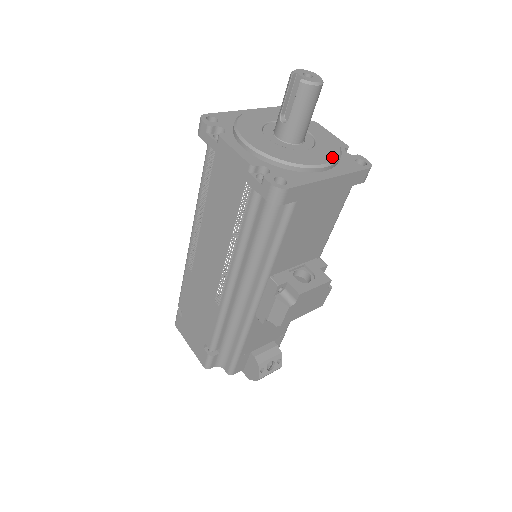
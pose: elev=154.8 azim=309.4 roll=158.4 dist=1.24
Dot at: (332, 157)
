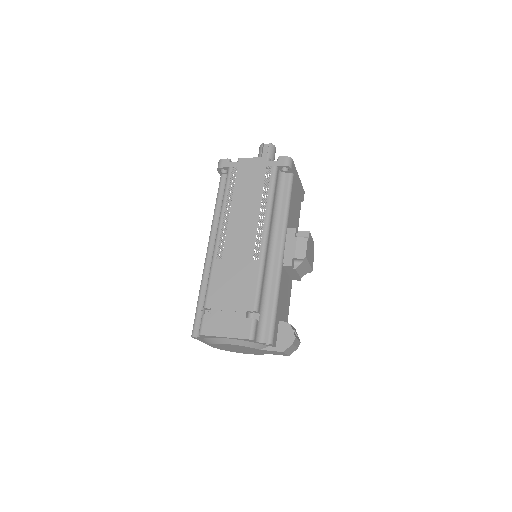
Dot at: occluded
